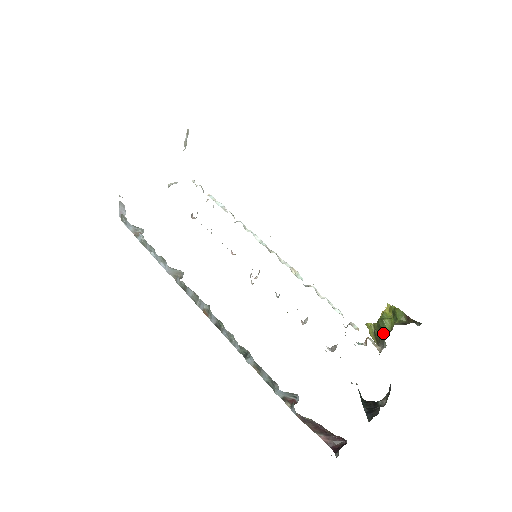
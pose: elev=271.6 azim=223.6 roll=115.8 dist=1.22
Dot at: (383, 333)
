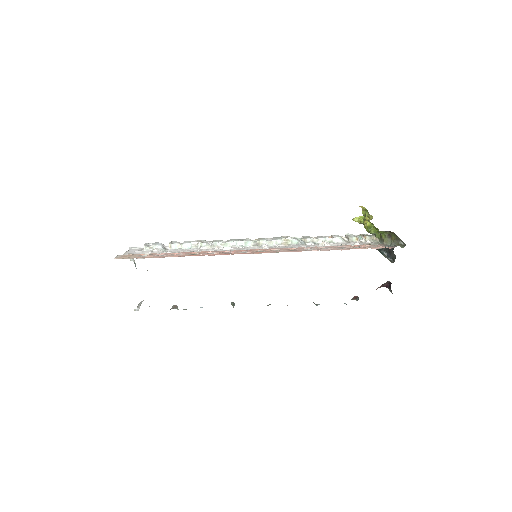
Dot at: occluded
